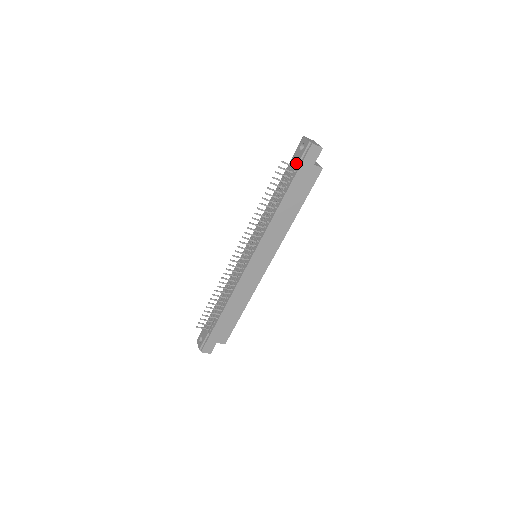
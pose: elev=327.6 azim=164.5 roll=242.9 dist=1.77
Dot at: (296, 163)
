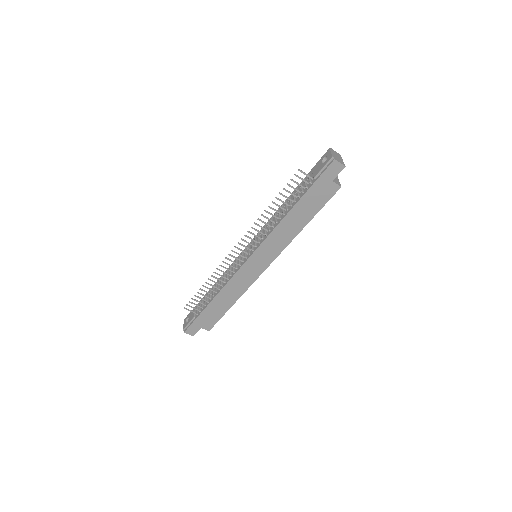
Dot at: (314, 175)
